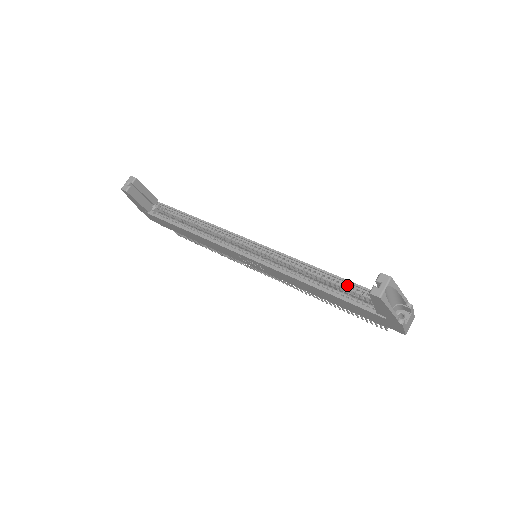
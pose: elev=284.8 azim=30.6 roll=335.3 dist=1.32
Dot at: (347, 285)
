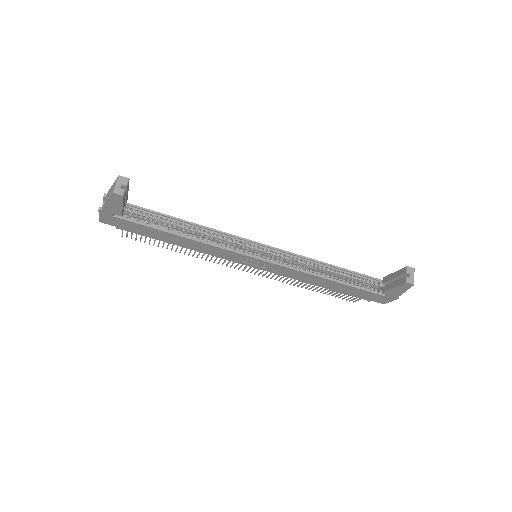
Dot at: (349, 274)
